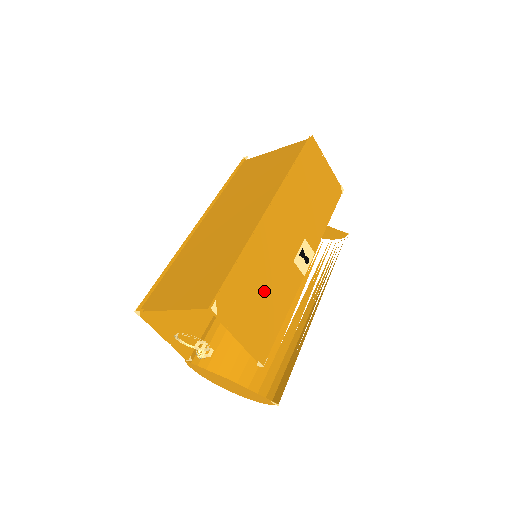
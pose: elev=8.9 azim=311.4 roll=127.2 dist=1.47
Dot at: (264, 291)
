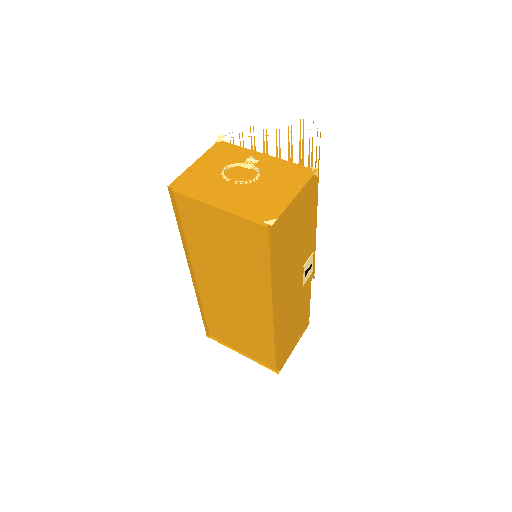
Dot at: (295, 323)
